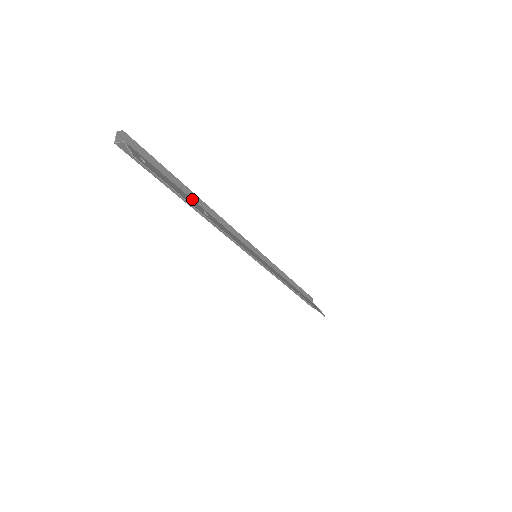
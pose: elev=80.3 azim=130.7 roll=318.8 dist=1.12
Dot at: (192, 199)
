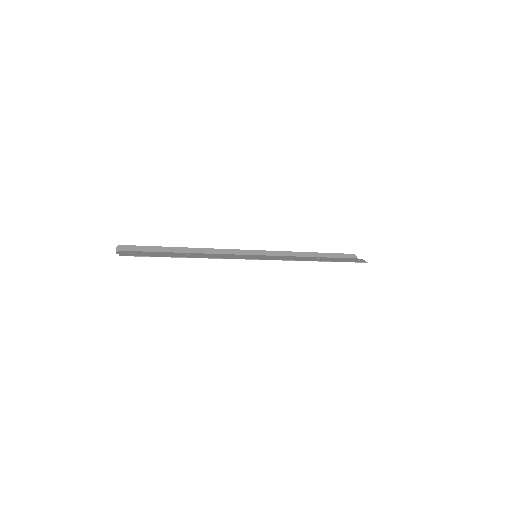
Dot at: (183, 251)
